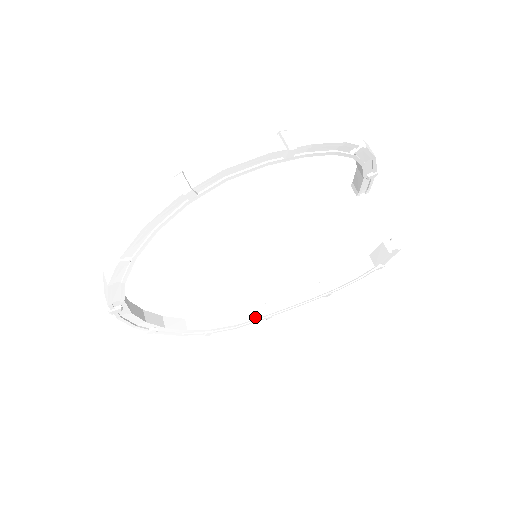
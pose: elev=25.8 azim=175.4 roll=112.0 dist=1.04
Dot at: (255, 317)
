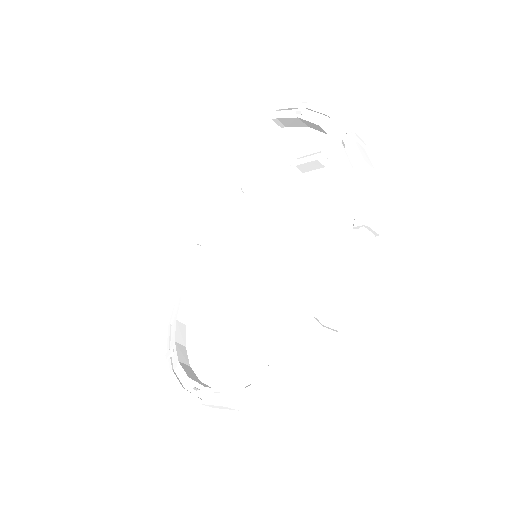
Dot at: (205, 260)
